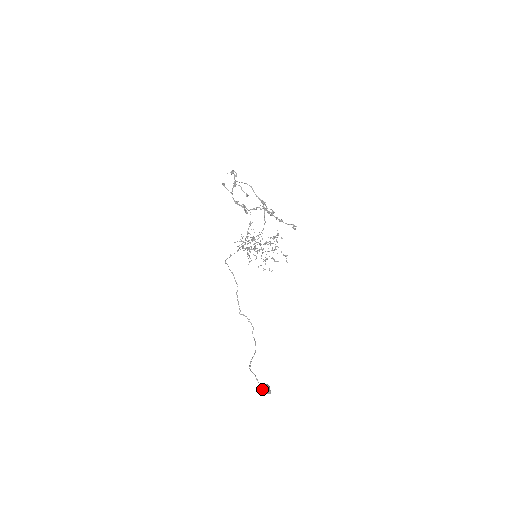
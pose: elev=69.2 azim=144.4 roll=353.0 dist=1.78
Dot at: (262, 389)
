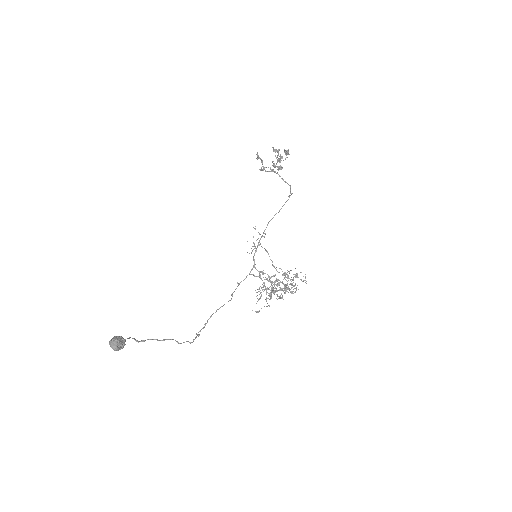
Dot at: (113, 337)
